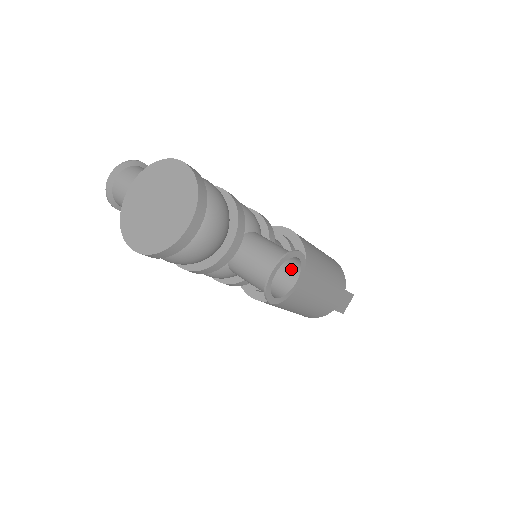
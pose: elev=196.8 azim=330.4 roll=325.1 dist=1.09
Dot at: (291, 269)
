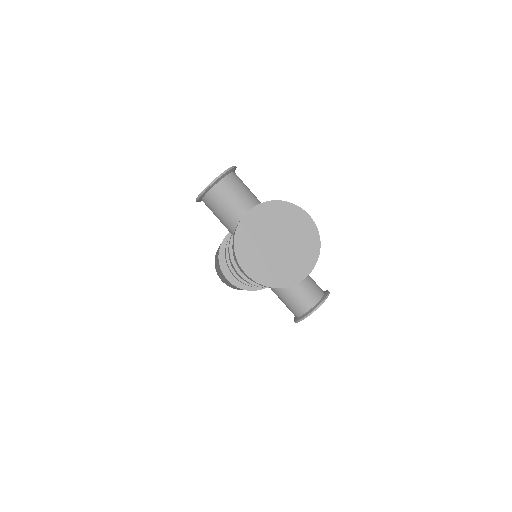
Dot at: occluded
